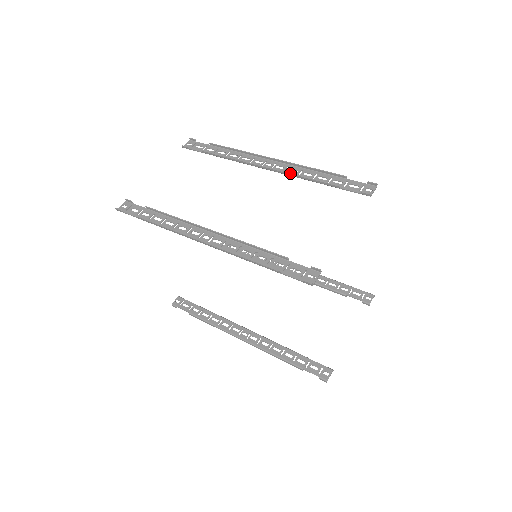
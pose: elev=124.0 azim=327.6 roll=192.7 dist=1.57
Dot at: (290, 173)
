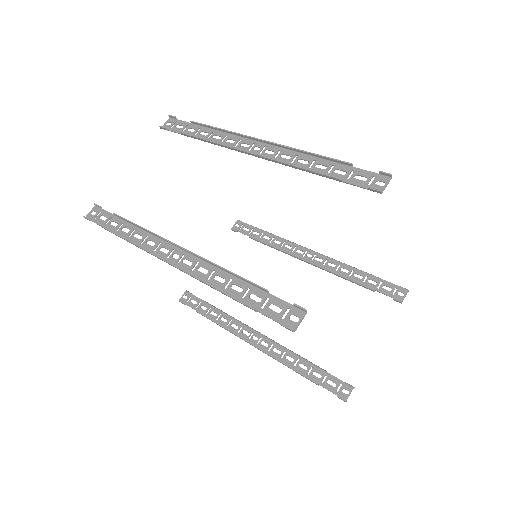
Dot at: (280, 161)
